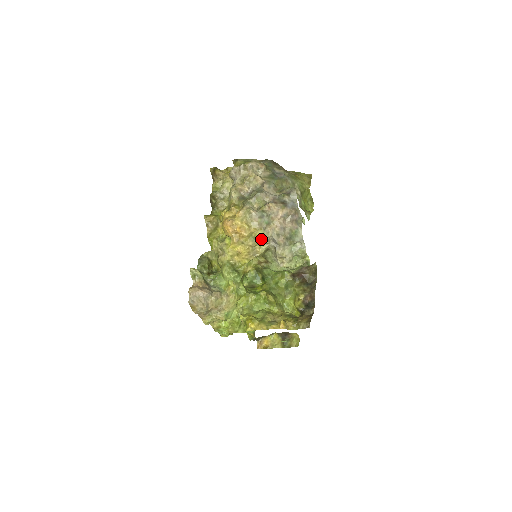
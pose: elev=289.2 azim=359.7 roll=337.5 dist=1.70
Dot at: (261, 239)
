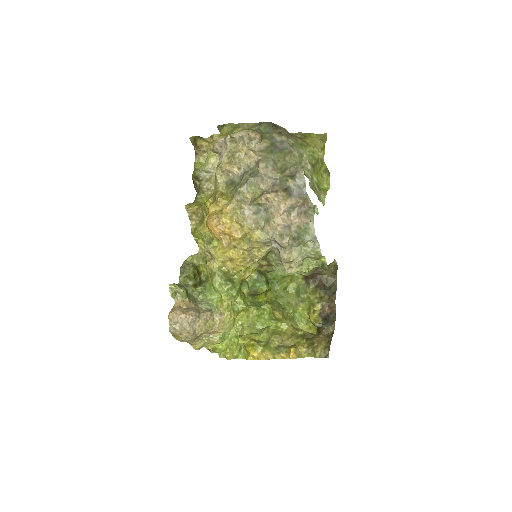
Dot at: (259, 242)
